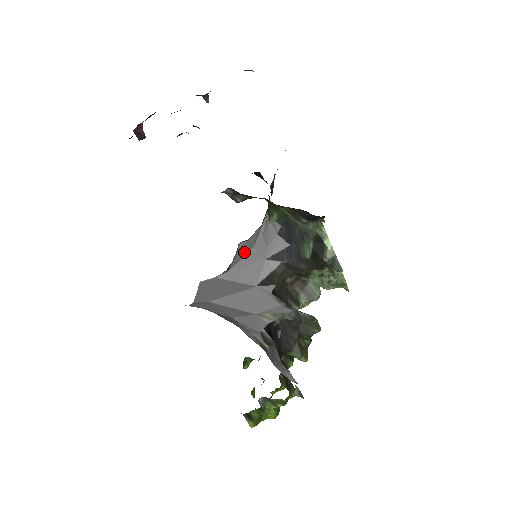
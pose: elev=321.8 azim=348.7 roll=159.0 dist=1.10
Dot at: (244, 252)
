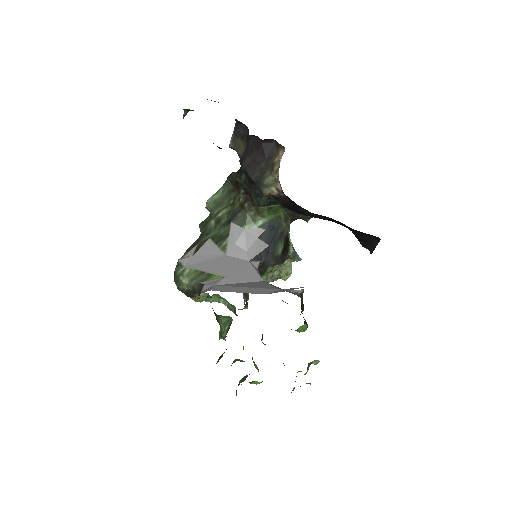
Dot at: (215, 262)
